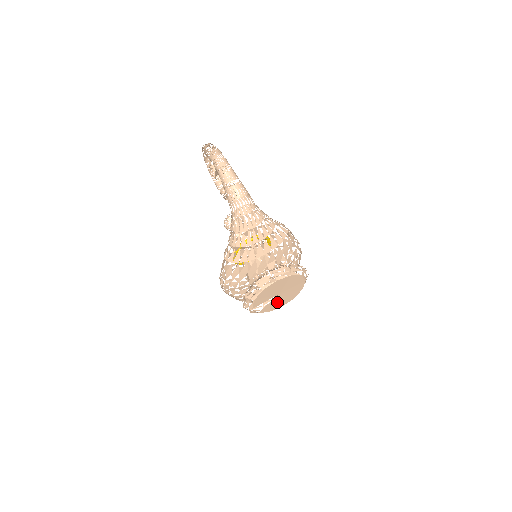
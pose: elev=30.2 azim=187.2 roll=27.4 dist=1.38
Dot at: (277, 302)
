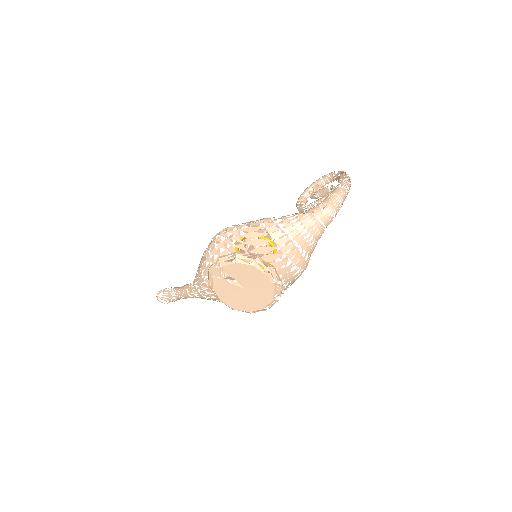
Dot at: (229, 292)
